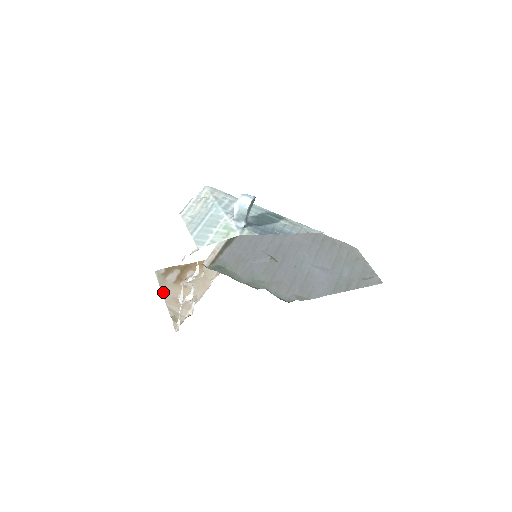
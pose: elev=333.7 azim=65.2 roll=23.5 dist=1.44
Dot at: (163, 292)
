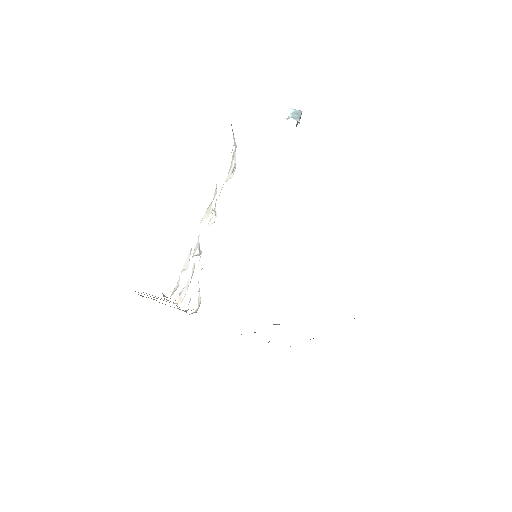
Dot at: occluded
